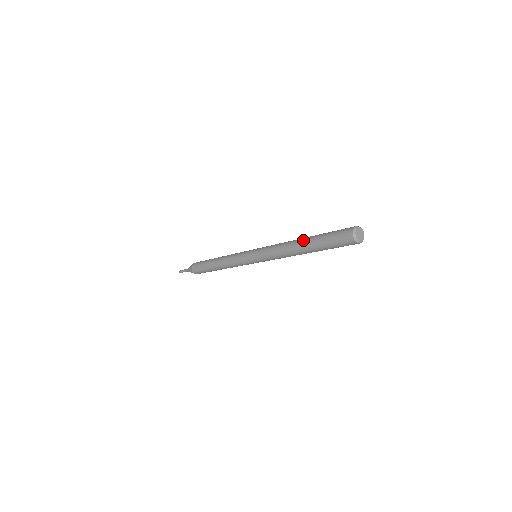
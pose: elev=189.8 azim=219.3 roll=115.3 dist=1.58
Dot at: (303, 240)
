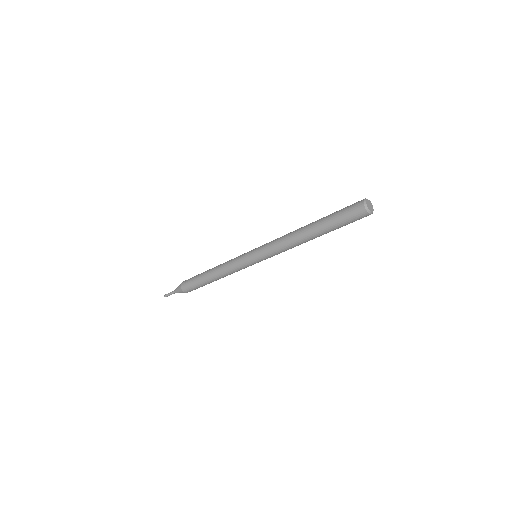
Dot at: (310, 229)
